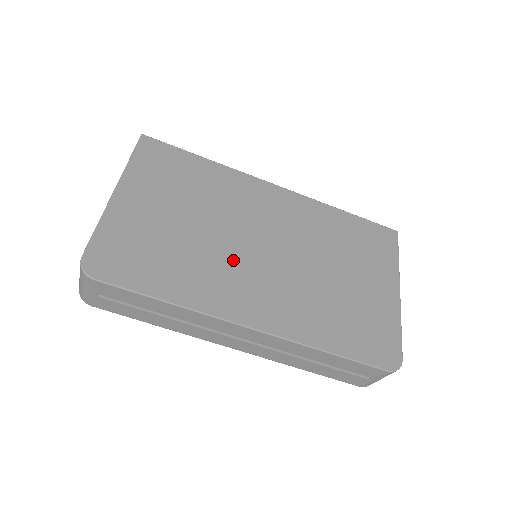
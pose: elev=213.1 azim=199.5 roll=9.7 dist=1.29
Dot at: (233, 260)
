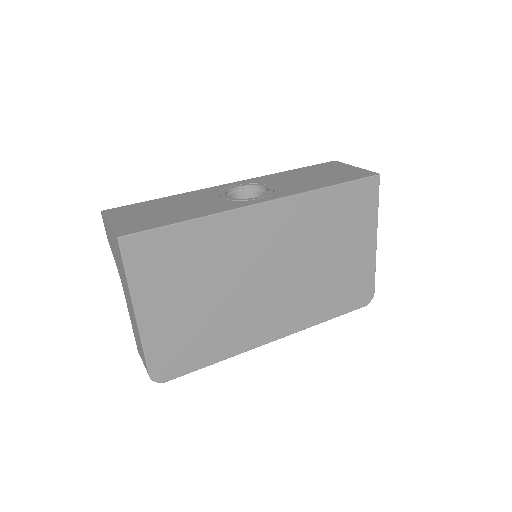
Dot at: (250, 304)
